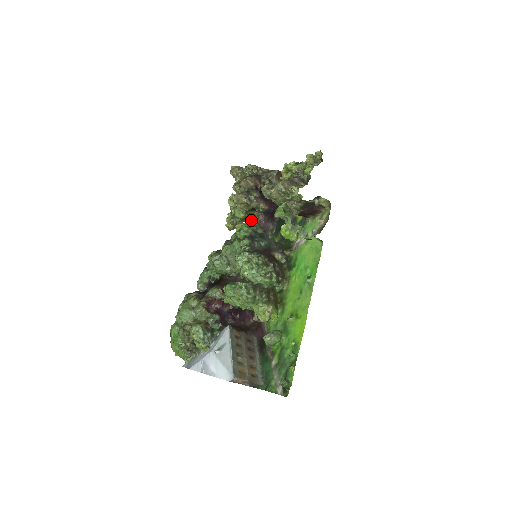
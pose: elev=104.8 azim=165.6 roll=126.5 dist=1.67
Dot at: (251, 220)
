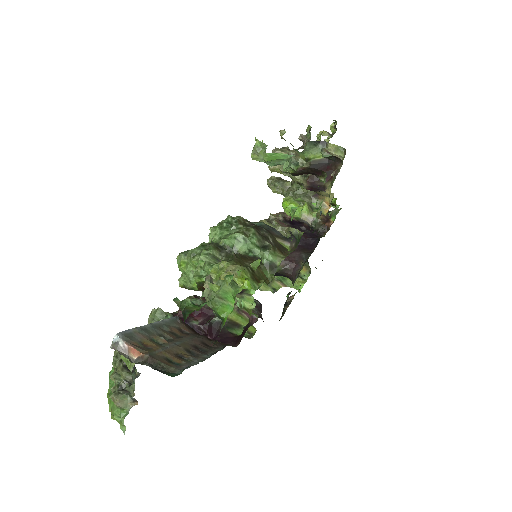
Dot at: occluded
